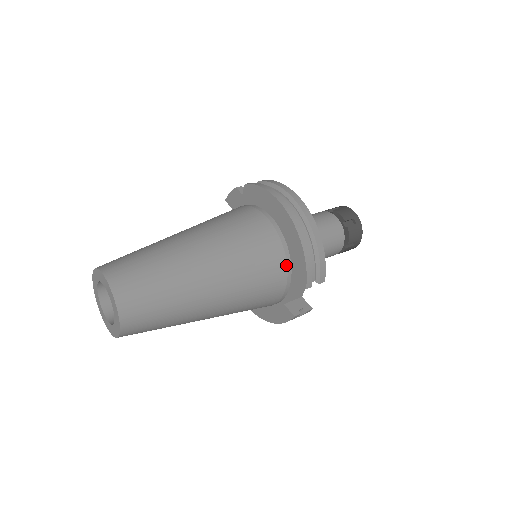
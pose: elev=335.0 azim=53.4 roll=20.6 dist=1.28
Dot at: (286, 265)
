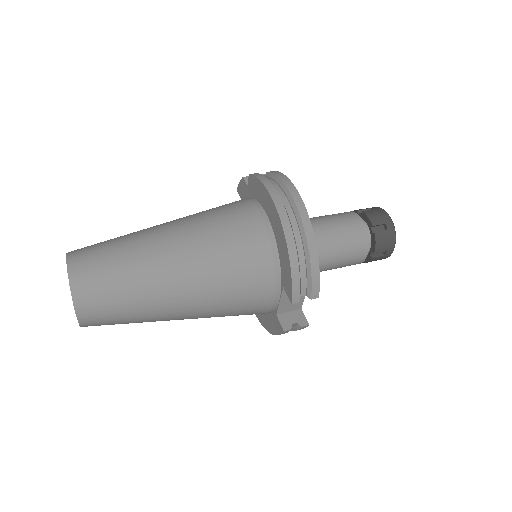
Dot at: (274, 273)
